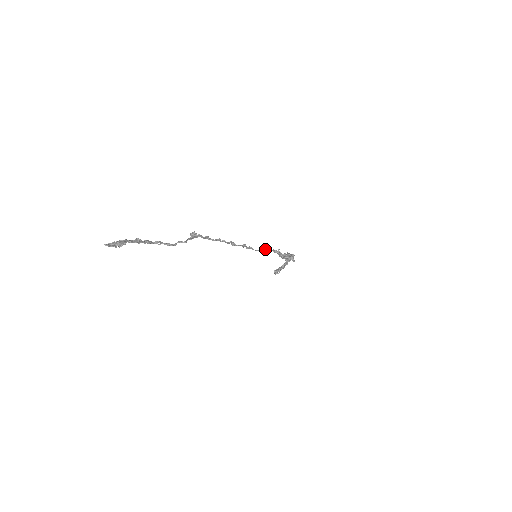
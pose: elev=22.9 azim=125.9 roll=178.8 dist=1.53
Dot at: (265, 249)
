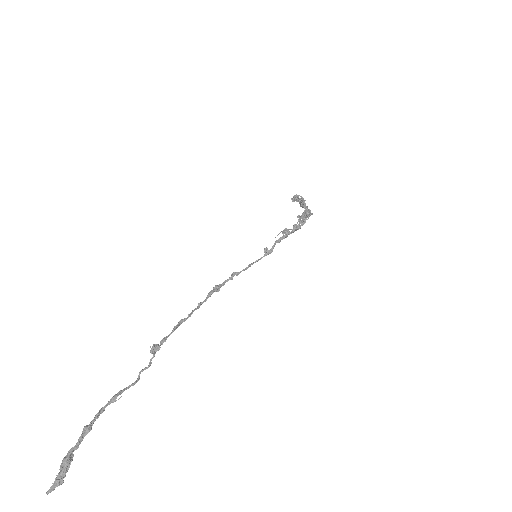
Dot at: (264, 248)
